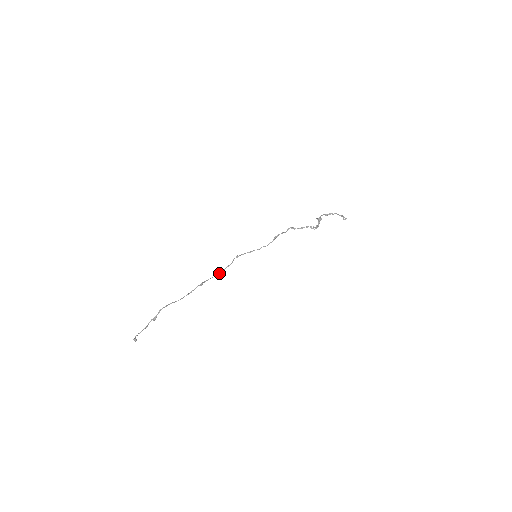
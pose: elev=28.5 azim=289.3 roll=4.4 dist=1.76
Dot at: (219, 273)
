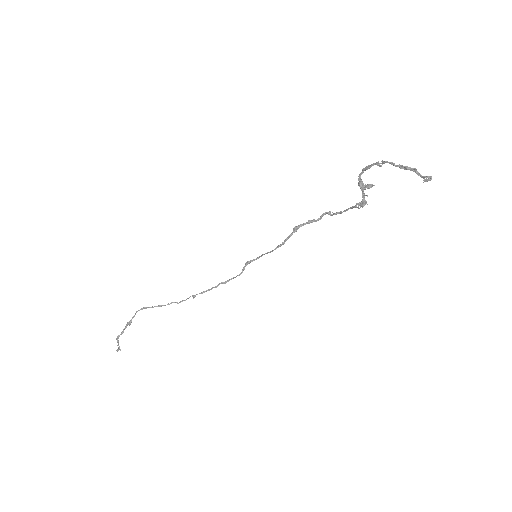
Dot at: (219, 284)
